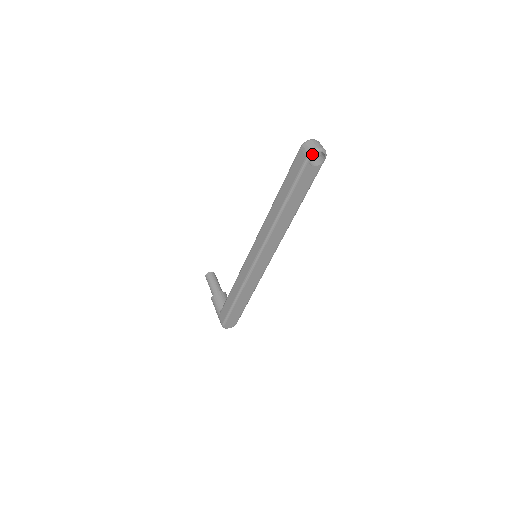
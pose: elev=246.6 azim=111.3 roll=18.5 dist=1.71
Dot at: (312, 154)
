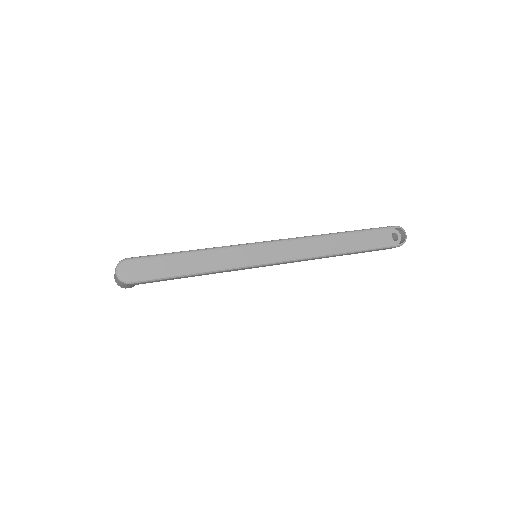
Dot at: (401, 227)
